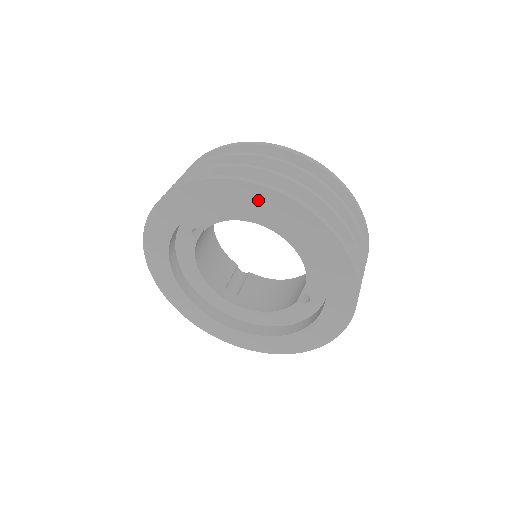
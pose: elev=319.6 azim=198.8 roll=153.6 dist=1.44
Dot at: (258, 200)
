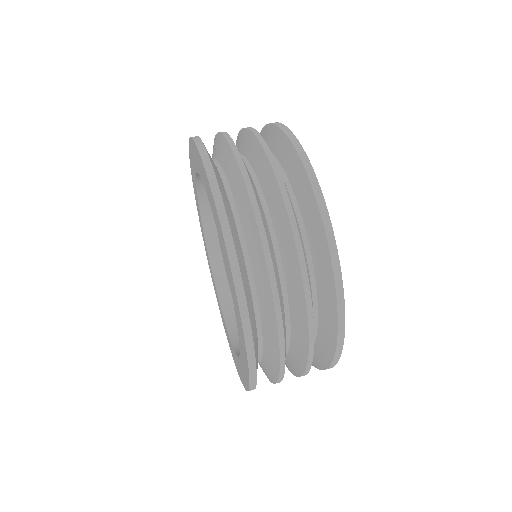
Dot at: (228, 269)
